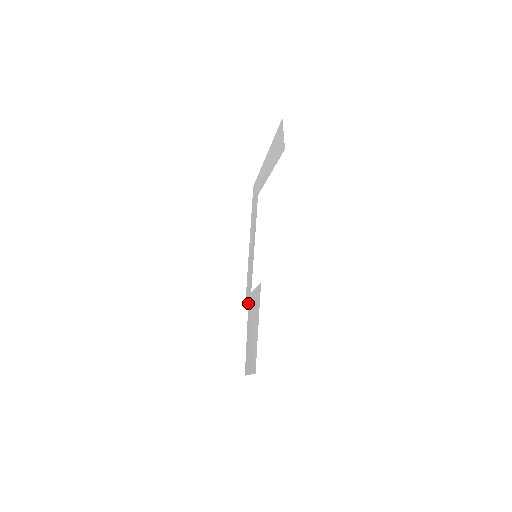
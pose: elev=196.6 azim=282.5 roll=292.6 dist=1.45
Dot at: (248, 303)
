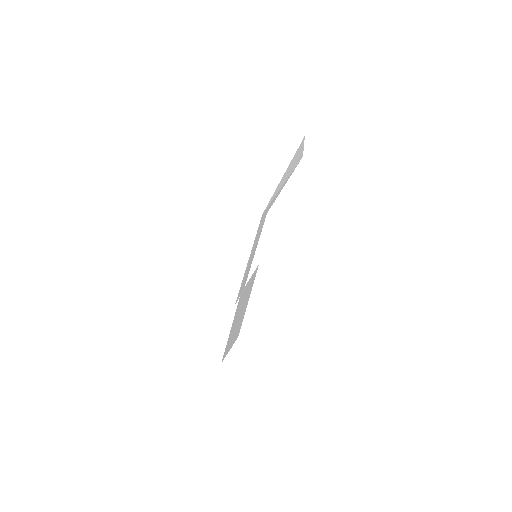
Dot at: (239, 300)
